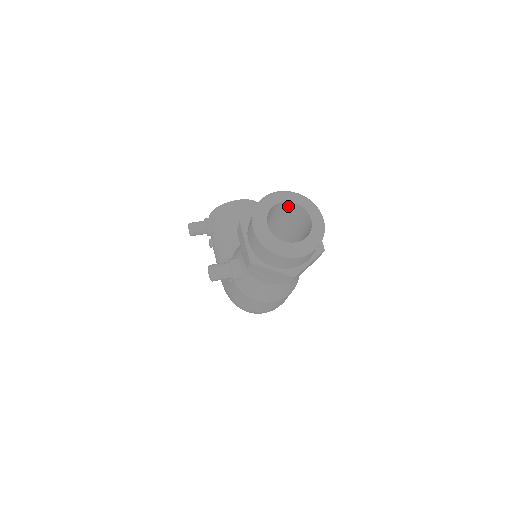
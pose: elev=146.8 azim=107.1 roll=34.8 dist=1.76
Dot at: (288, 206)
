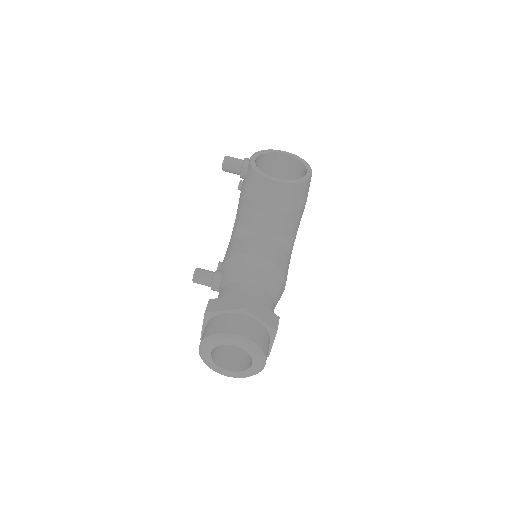
Dot at: occluded
